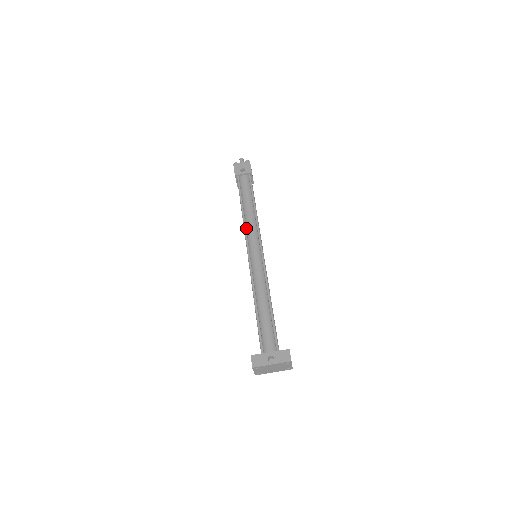
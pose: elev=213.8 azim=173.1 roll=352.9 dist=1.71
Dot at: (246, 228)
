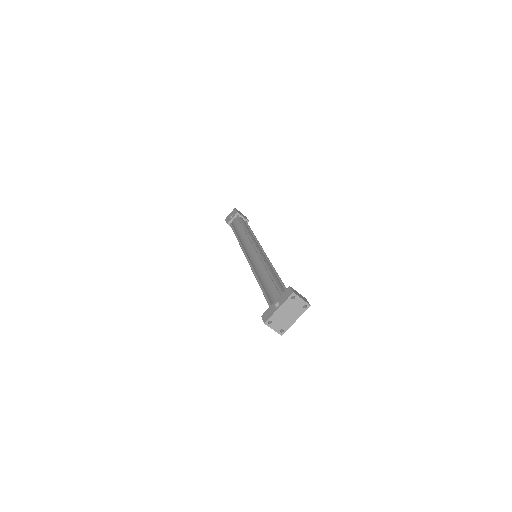
Dot at: (242, 245)
